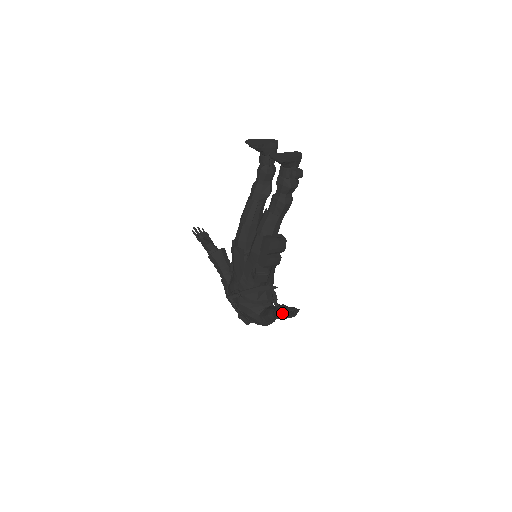
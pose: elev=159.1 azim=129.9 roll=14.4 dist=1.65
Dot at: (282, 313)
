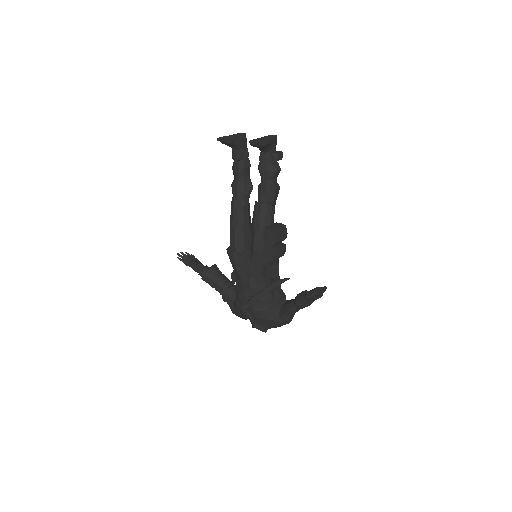
Dot at: (310, 297)
